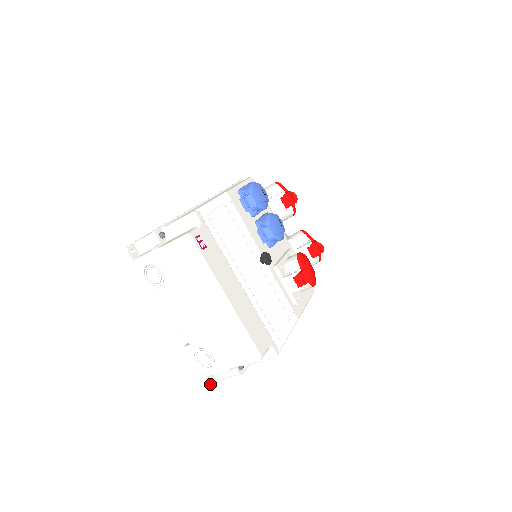
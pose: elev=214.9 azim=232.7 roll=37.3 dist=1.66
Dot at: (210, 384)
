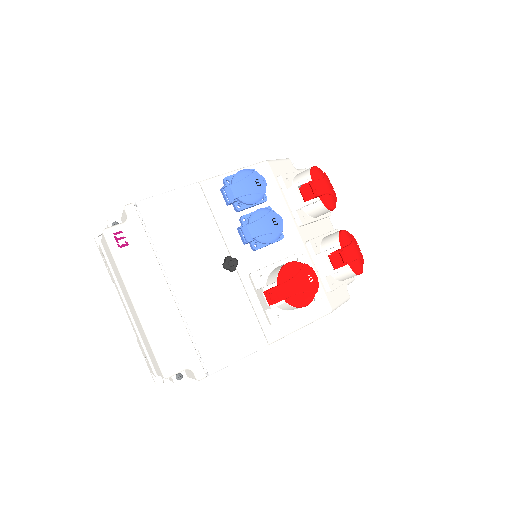
Dot at: (156, 383)
